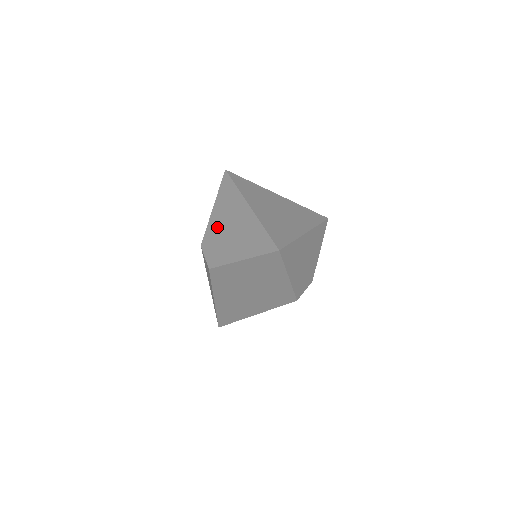
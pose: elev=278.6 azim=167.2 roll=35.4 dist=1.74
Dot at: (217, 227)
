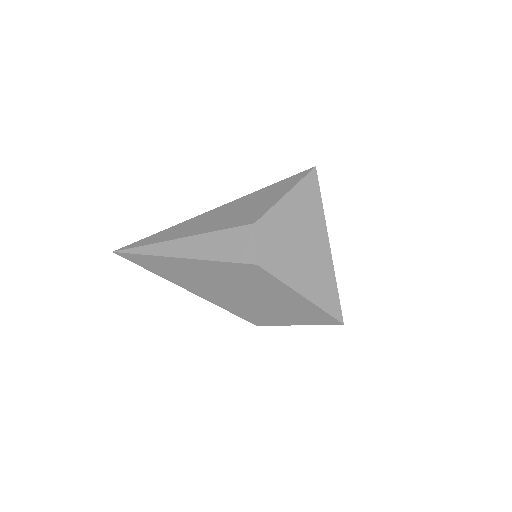
Dot at: (285, 224)
